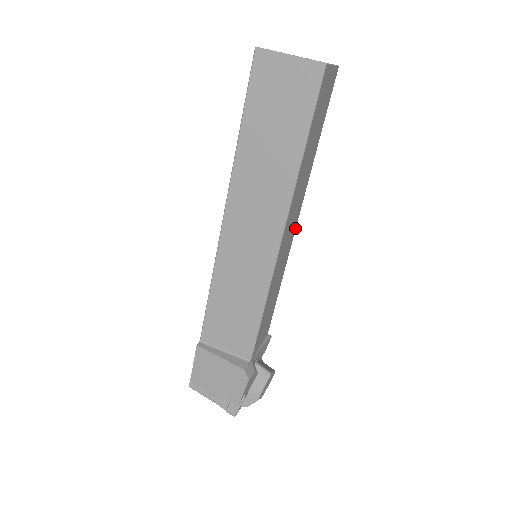
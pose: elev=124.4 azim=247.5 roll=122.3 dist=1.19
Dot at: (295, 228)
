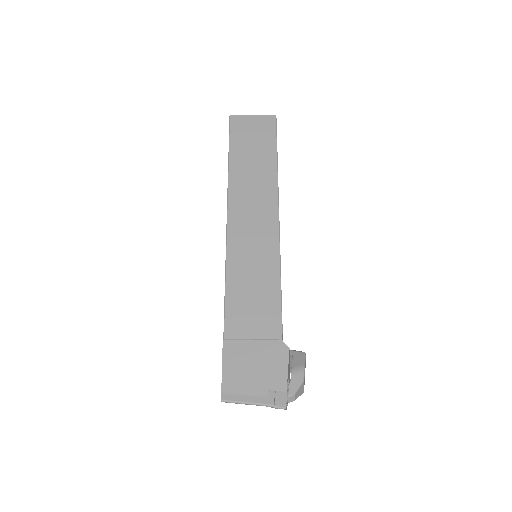
Dot at: occluded
